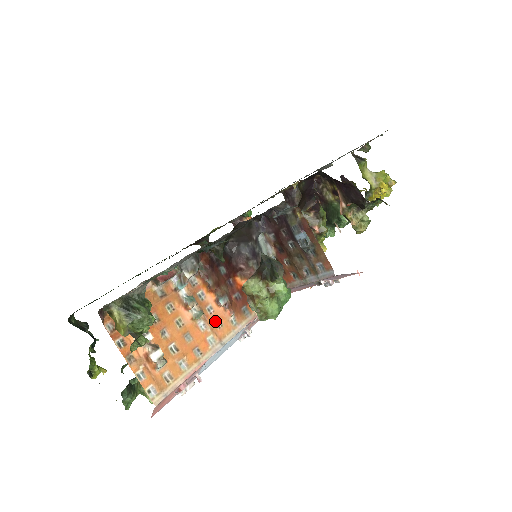
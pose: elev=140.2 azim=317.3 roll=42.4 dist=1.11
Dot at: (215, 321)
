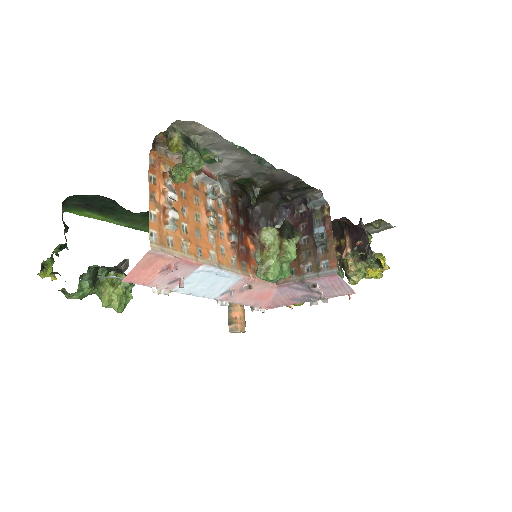
Dot at: (221, 246)
